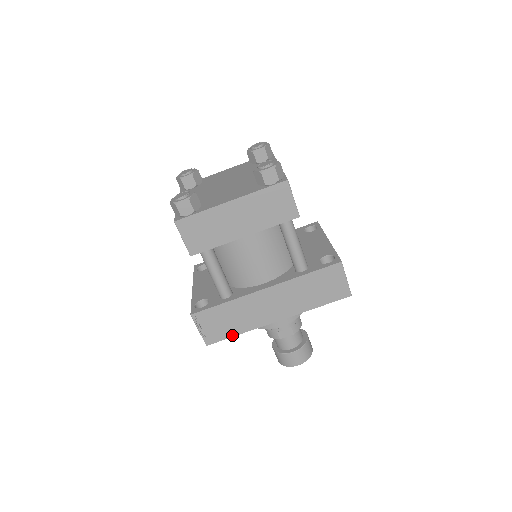
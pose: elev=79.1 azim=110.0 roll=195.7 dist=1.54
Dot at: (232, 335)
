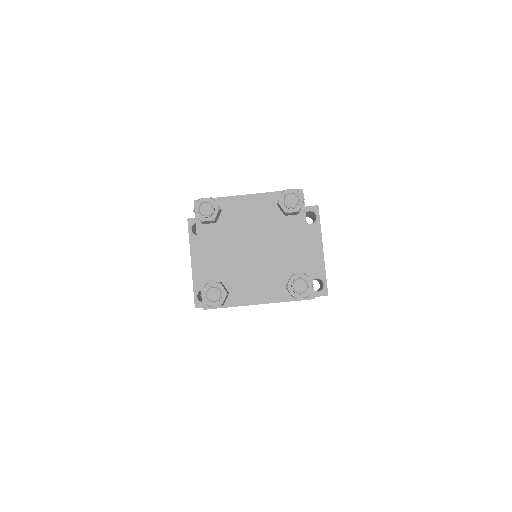
Dot at: occluded
